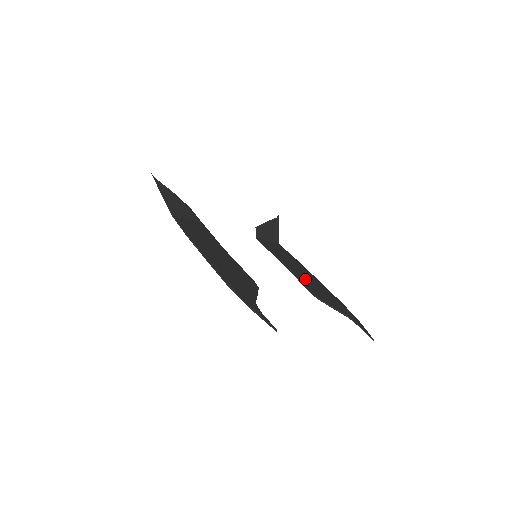
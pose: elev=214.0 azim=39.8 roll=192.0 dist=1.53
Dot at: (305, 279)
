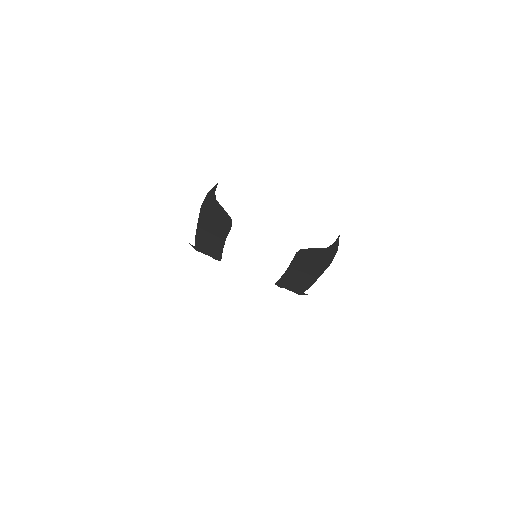
Dot at: (301, 265)
